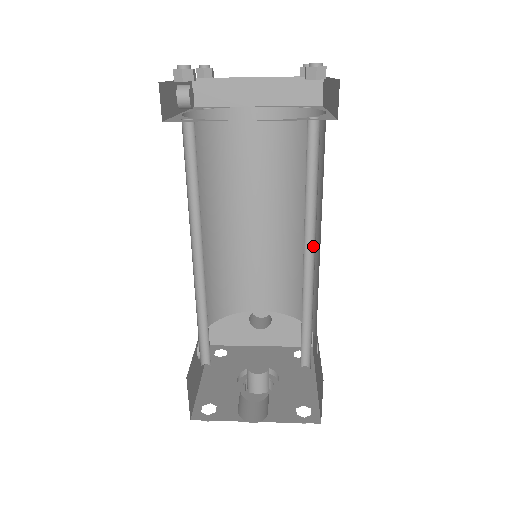
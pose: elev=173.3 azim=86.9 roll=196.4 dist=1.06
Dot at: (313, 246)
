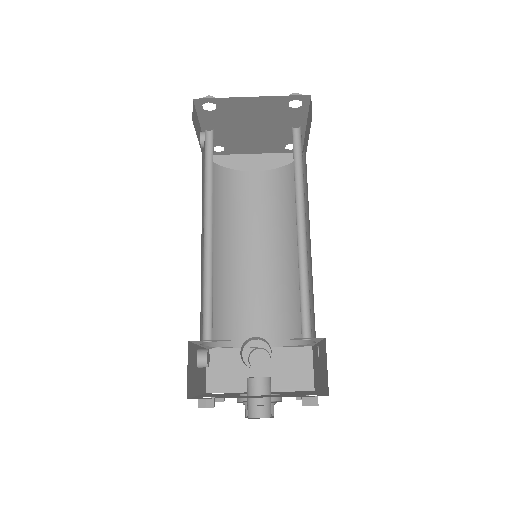
Dot at: (304, 217)
